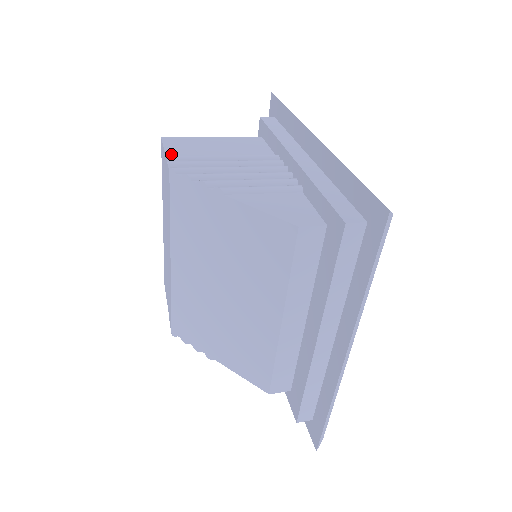
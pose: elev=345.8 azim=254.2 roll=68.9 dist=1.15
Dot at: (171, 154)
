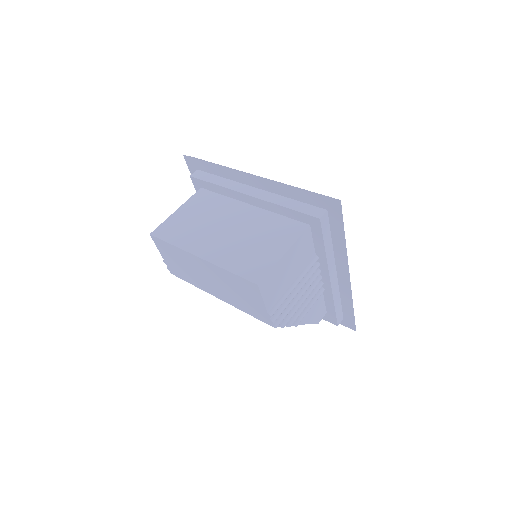
Dot at: (269, 306)
